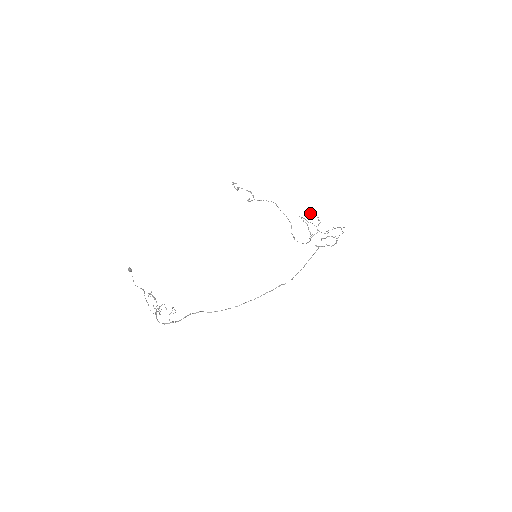
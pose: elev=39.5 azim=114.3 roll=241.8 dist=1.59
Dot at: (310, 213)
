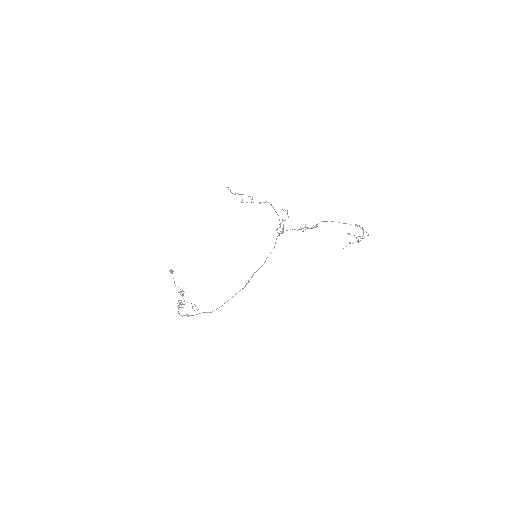
Dot at: (357, 226)
